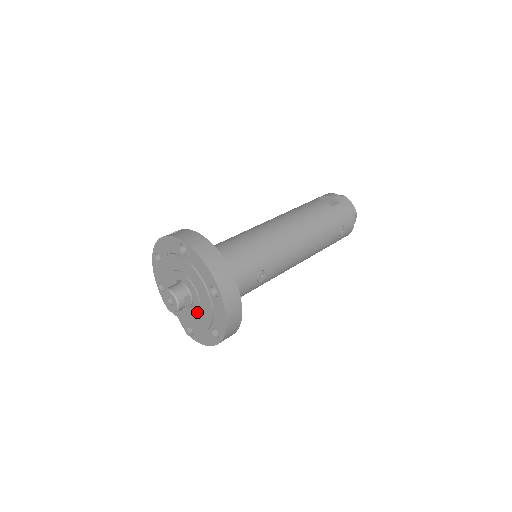
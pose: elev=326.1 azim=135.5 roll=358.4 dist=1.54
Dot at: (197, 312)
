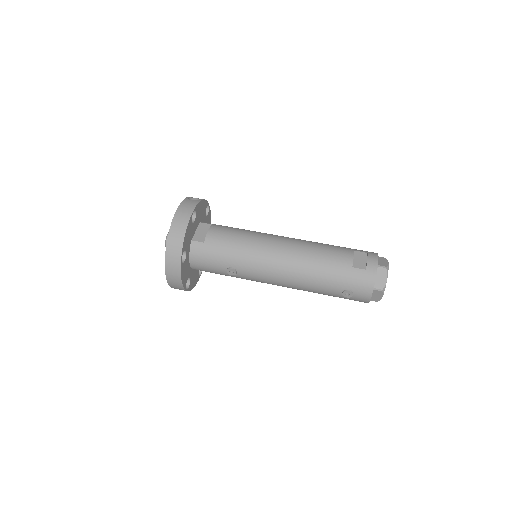
Dot at: occluded
